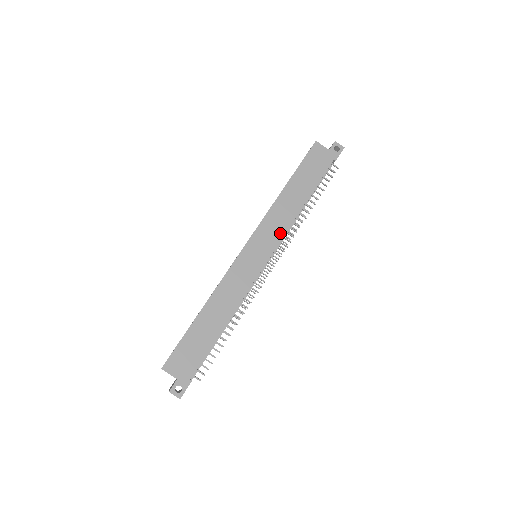
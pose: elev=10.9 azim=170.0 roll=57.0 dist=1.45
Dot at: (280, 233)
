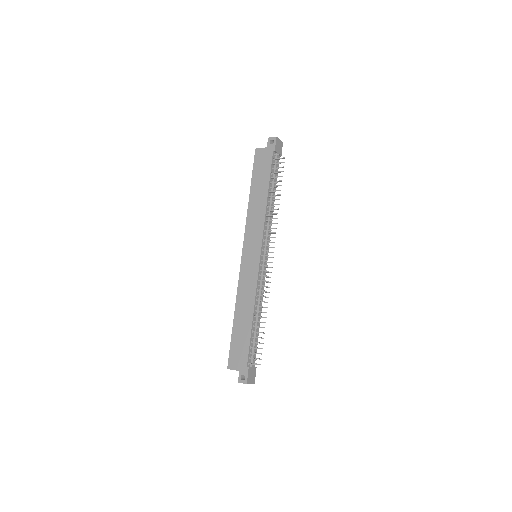
Dot at: (260, 230)
